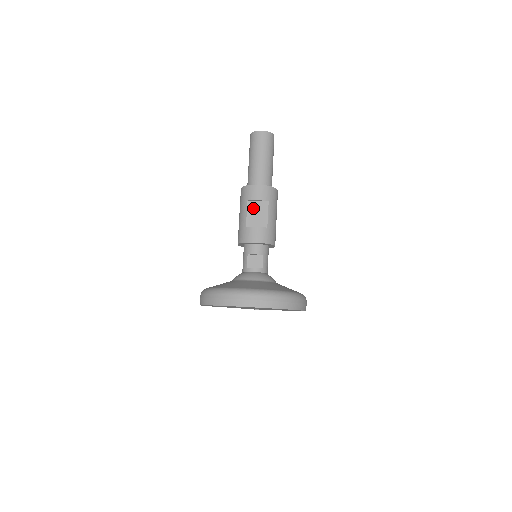
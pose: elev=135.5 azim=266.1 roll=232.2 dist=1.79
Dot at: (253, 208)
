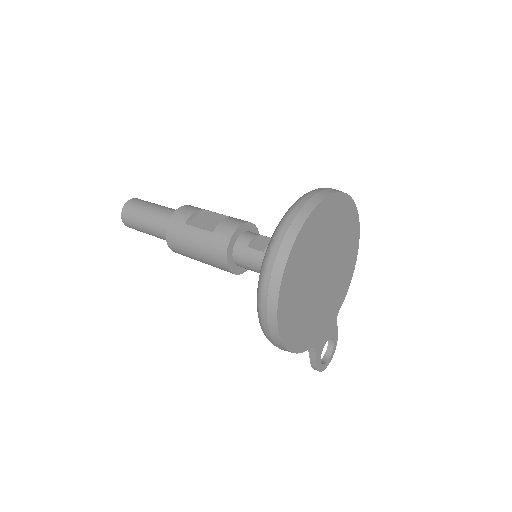
Dot at: (198, 222)
